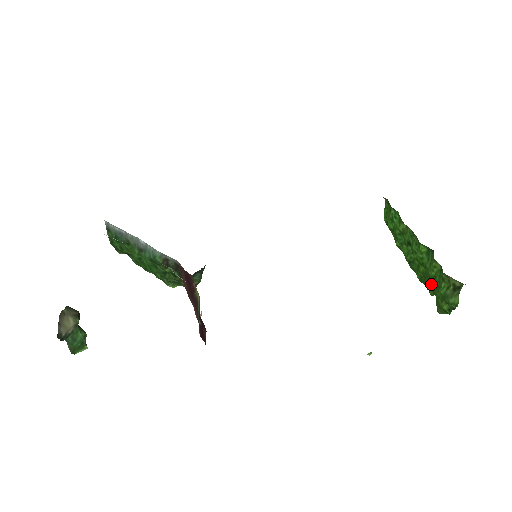
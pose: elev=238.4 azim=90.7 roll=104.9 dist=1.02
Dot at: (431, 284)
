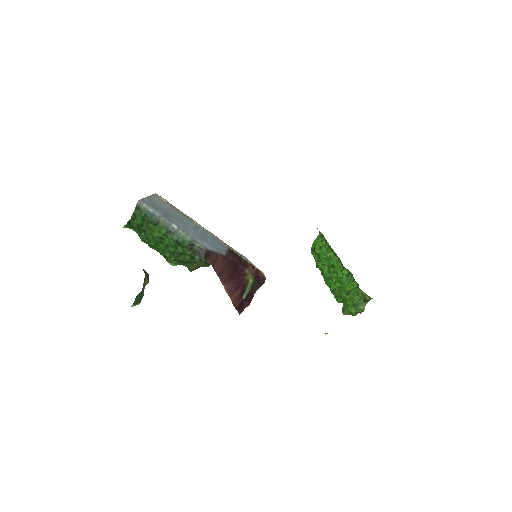
Dot at: (346, 295)
